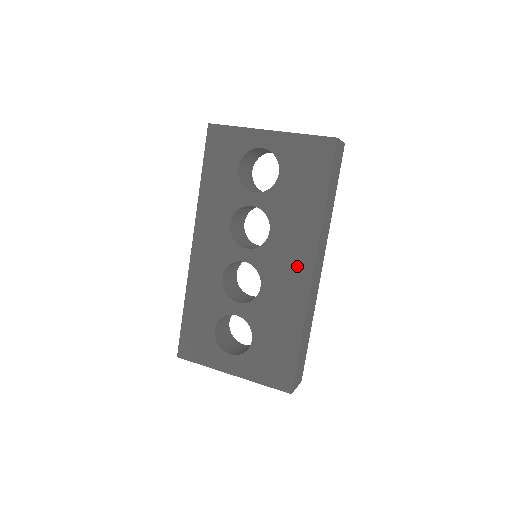
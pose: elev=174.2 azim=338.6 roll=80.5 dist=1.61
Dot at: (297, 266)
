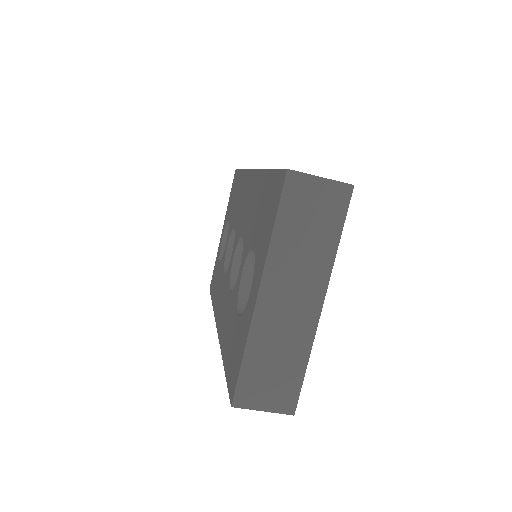
Dot at: (247, 190)
